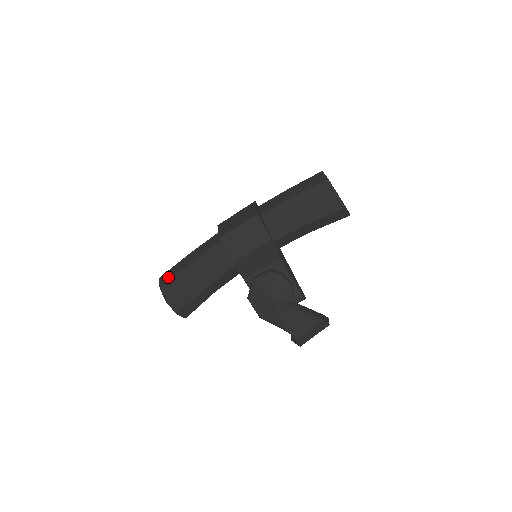
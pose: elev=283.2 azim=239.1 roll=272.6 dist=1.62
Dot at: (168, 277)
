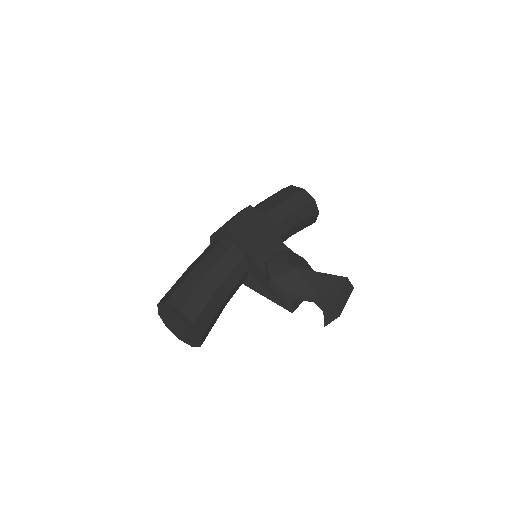
Dot at: (172, 291)
